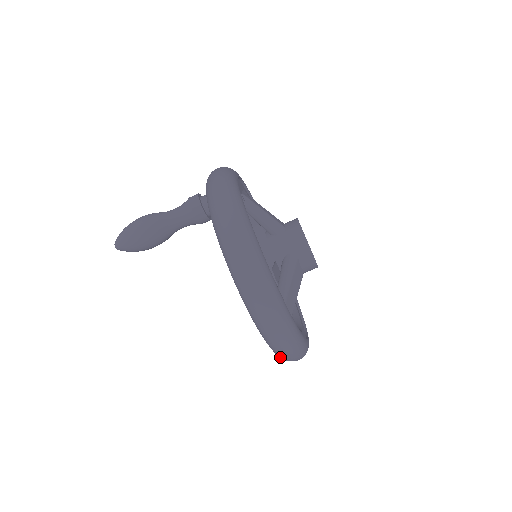
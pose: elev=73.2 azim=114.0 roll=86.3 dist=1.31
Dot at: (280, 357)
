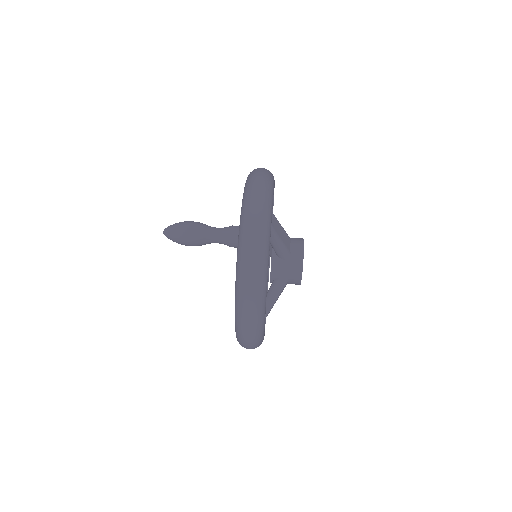
Dot at: (243, 224)
